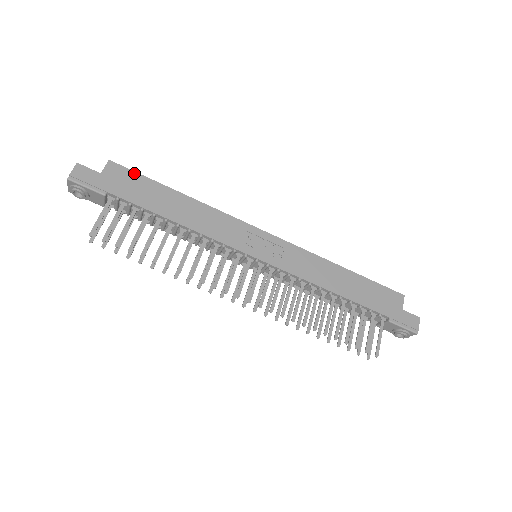
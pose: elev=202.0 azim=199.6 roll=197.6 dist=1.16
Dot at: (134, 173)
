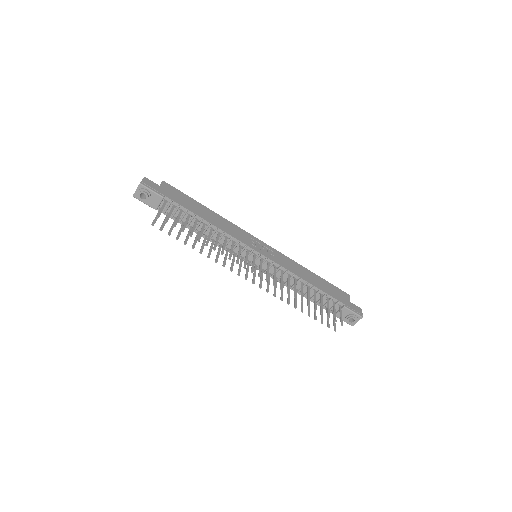
Dot at: (179, 191)
